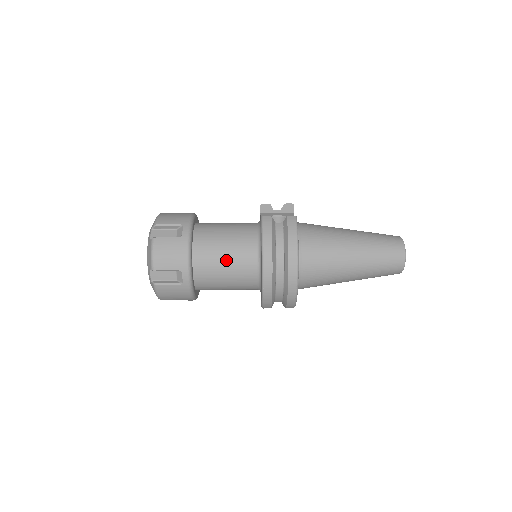
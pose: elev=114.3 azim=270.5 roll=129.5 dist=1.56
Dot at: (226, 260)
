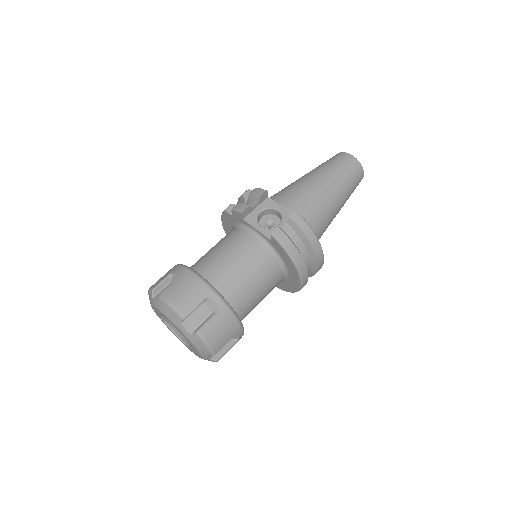
Dot at: (259, 290)
